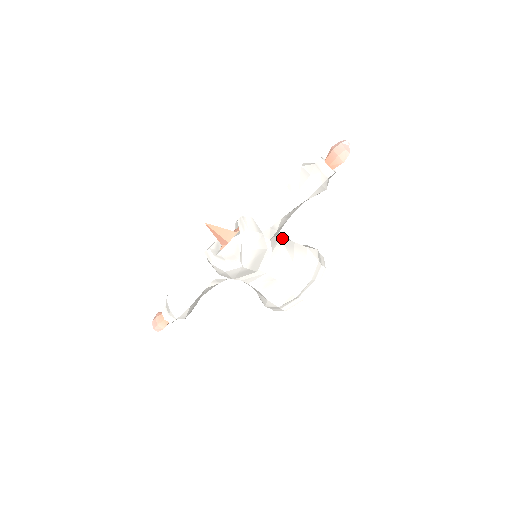
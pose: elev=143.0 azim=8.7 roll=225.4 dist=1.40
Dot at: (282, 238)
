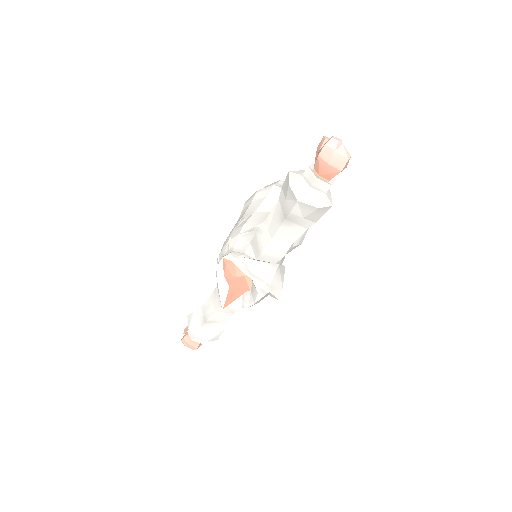
Dot at: occluded
